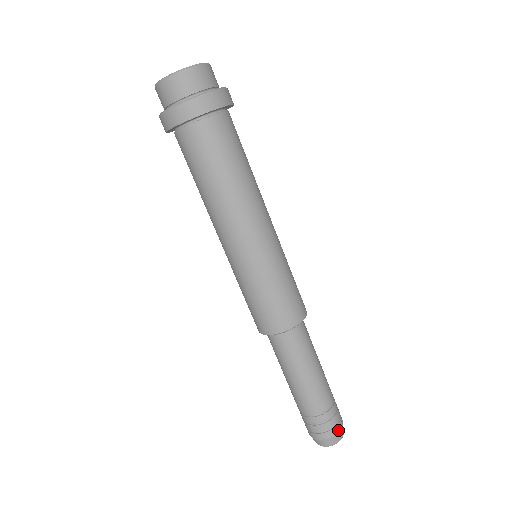
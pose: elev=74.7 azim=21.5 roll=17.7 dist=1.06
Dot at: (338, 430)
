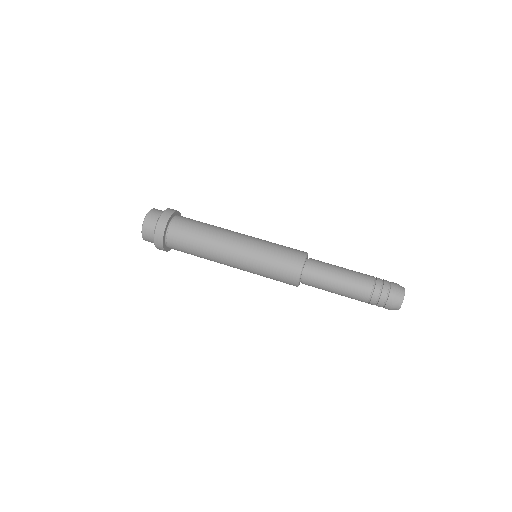
Dot at: occluded
